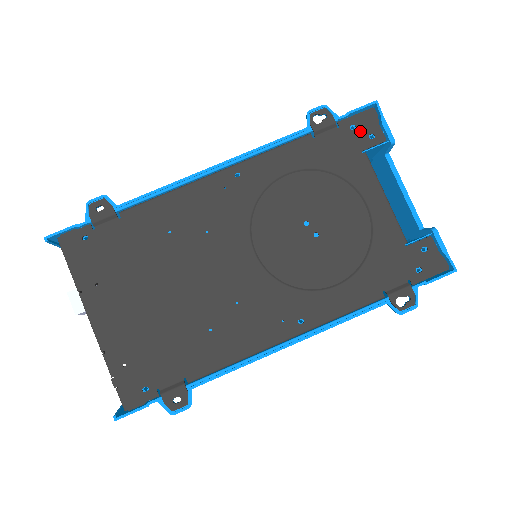
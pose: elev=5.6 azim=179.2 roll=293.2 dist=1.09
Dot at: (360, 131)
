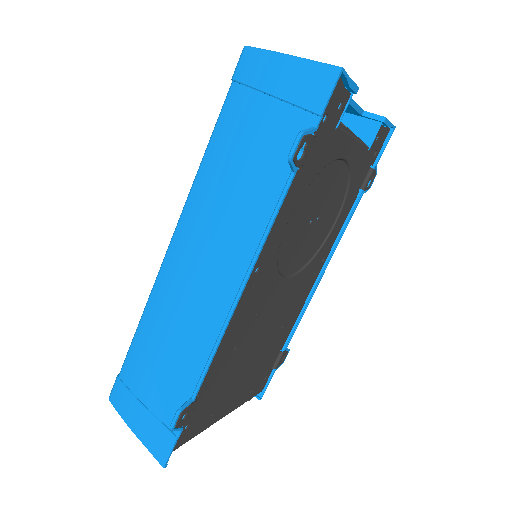
Dot at: (331, 114)
